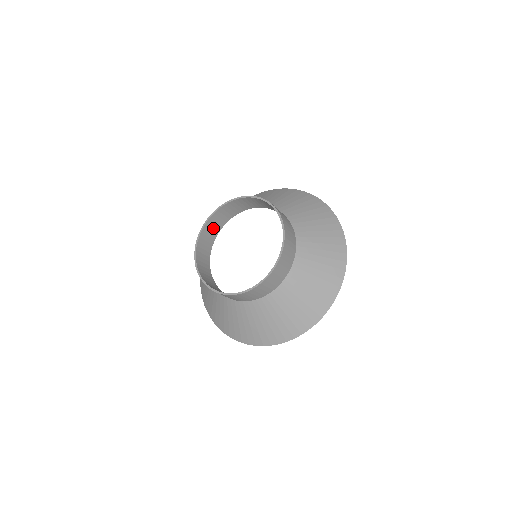
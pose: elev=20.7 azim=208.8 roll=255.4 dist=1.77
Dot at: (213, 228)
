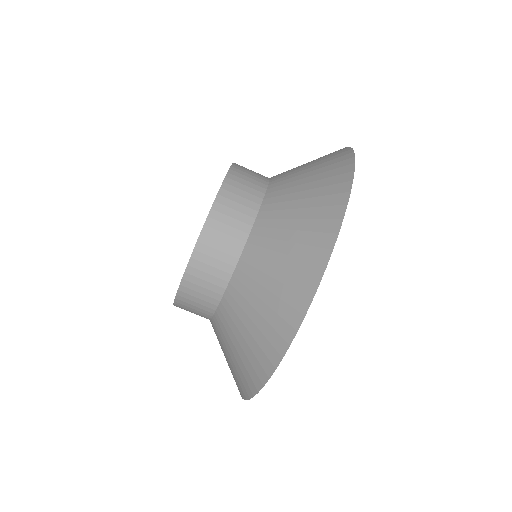
Dot at: occluded
